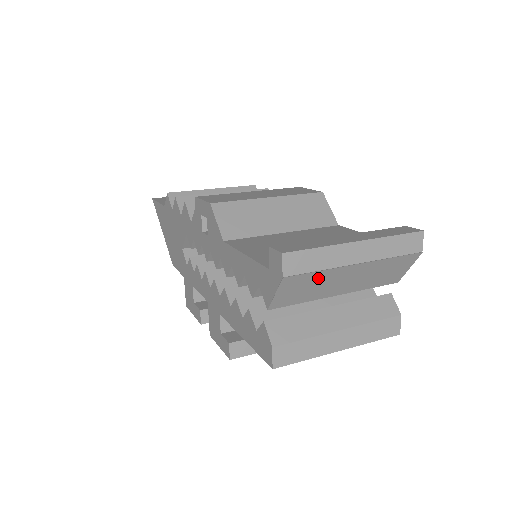
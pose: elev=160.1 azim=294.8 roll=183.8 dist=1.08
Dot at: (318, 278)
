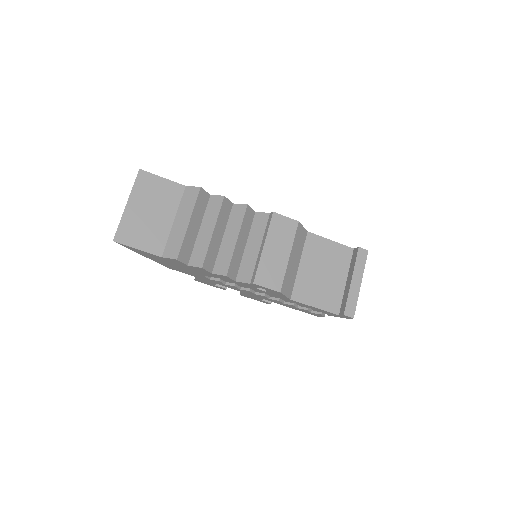
Dot at: occluded
